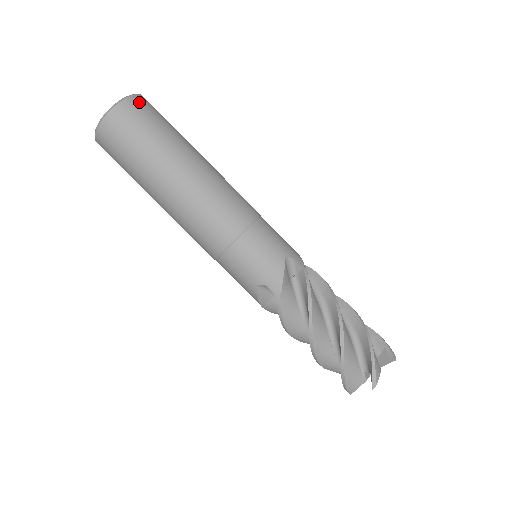
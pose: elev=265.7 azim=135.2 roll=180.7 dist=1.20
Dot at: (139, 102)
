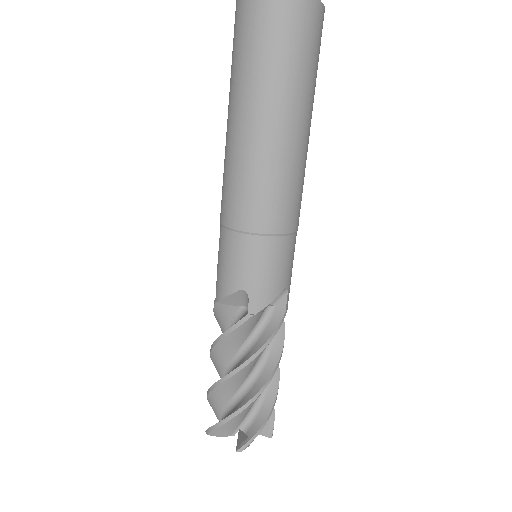
Dot at: (278, 6)
